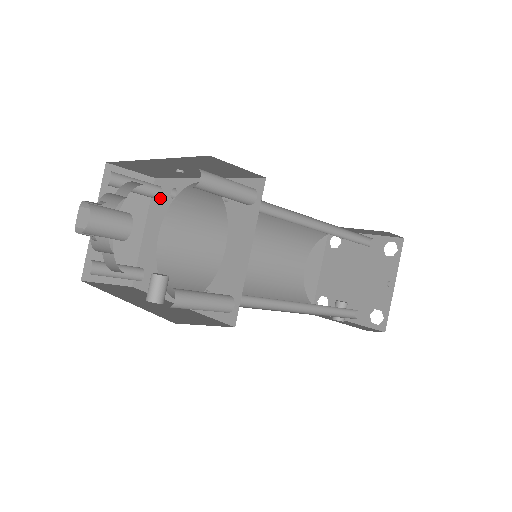
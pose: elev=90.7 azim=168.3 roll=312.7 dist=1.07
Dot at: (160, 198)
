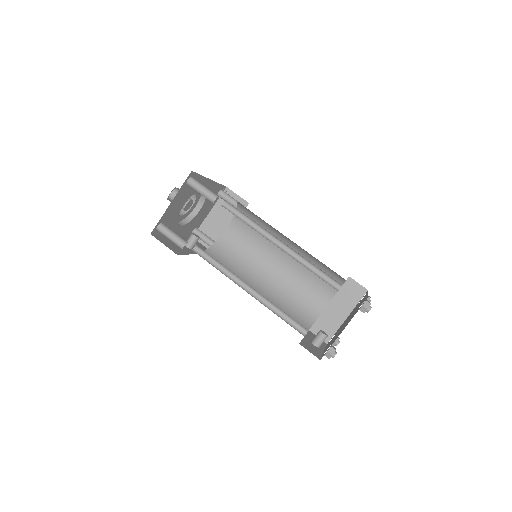
Dot at: occluded
